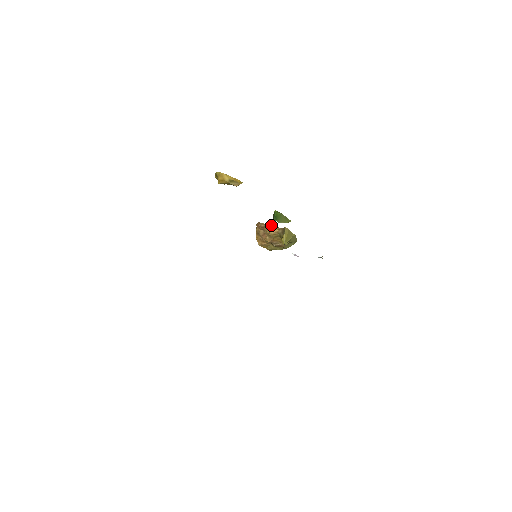
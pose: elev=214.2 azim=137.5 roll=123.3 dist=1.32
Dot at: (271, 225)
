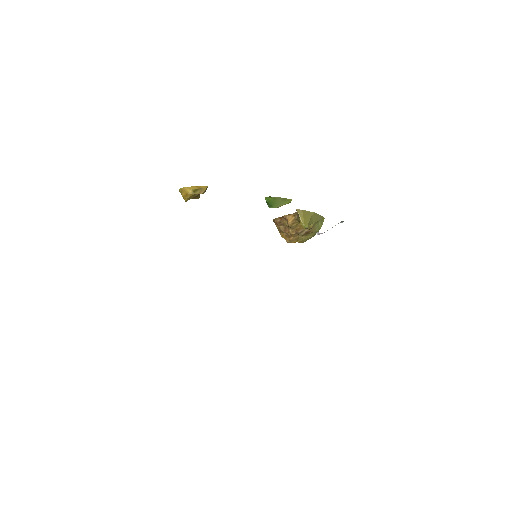
Dot at: (285, 215)
